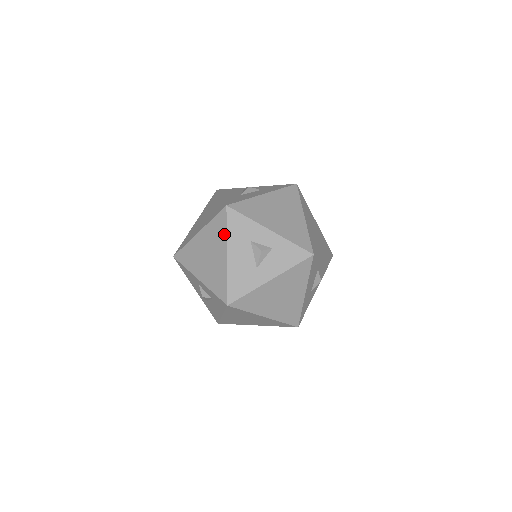
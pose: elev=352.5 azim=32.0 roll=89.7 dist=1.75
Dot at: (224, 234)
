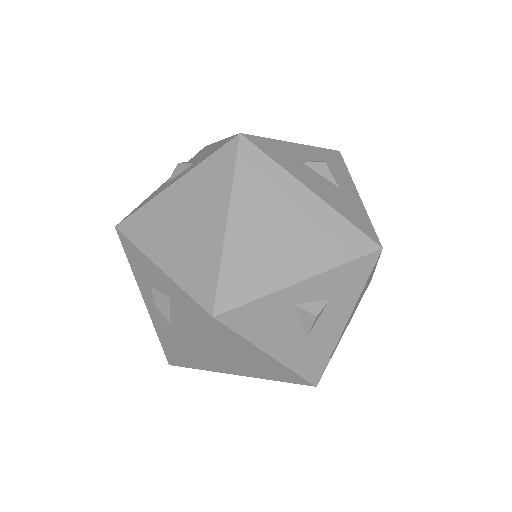
Dot at: (277, 170)
